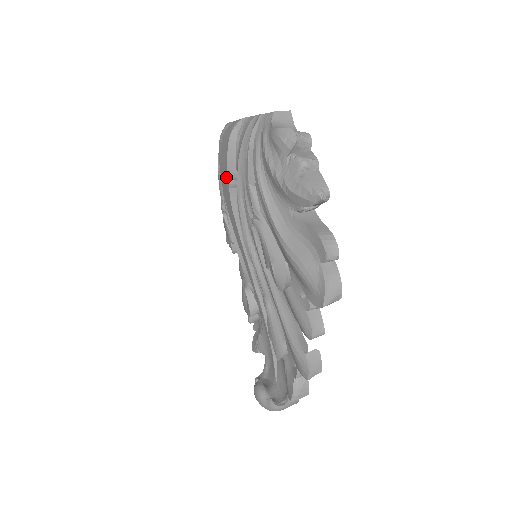
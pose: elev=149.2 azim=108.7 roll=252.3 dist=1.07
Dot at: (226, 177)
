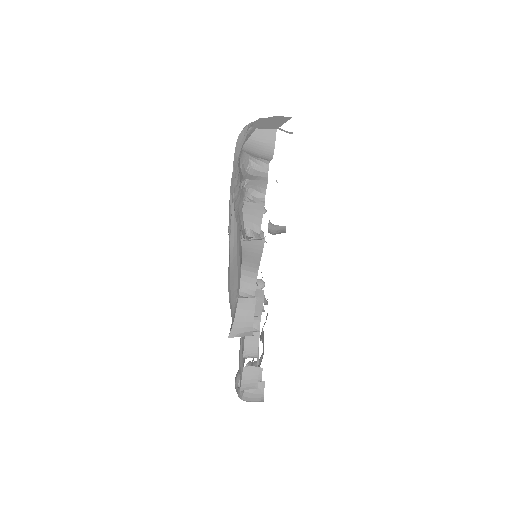
Dot at: occluded
